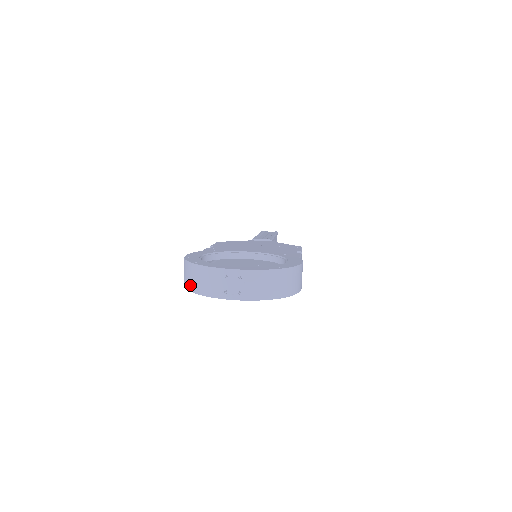
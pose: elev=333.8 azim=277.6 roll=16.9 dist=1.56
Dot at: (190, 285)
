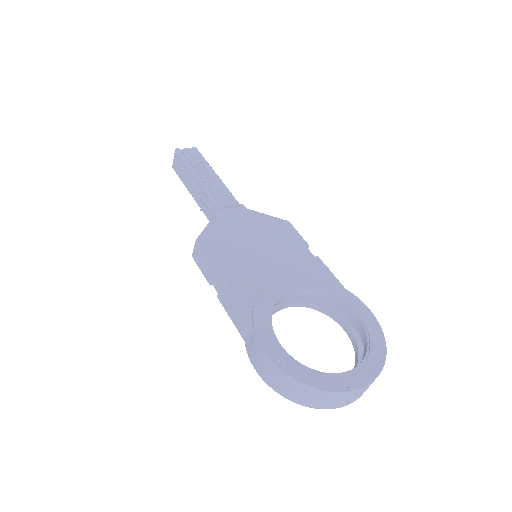
Dot at: (298, 400)
